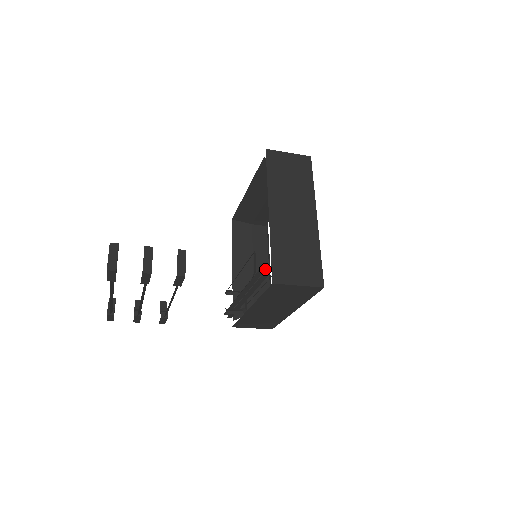
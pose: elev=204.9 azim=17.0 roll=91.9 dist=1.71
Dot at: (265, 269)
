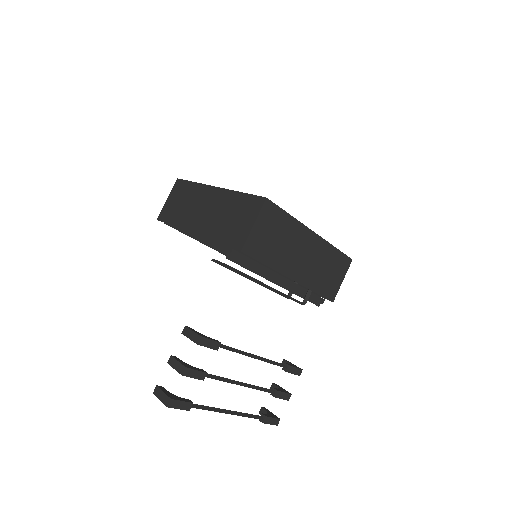
Dot at: (231, 254)
